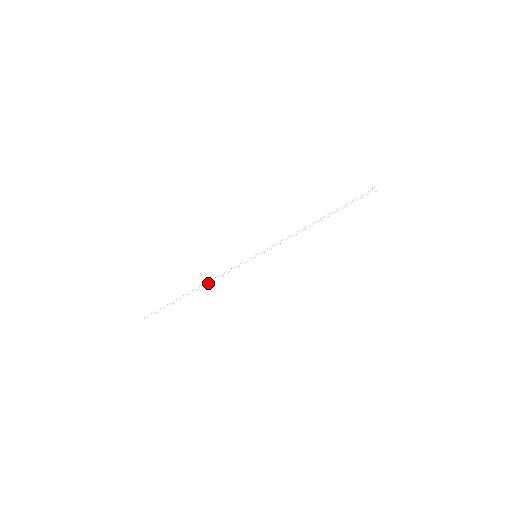
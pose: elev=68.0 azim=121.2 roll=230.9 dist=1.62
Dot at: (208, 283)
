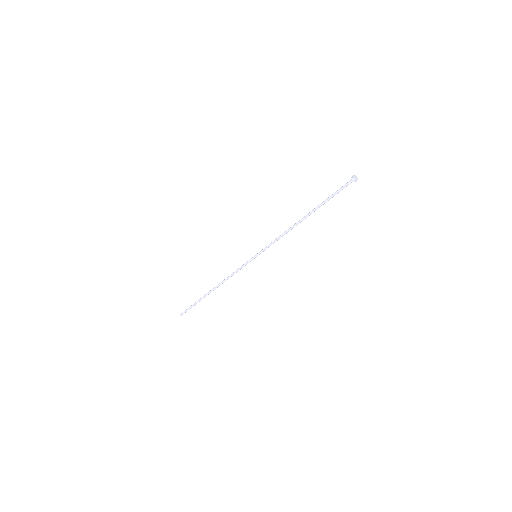
Dot at: occluded
